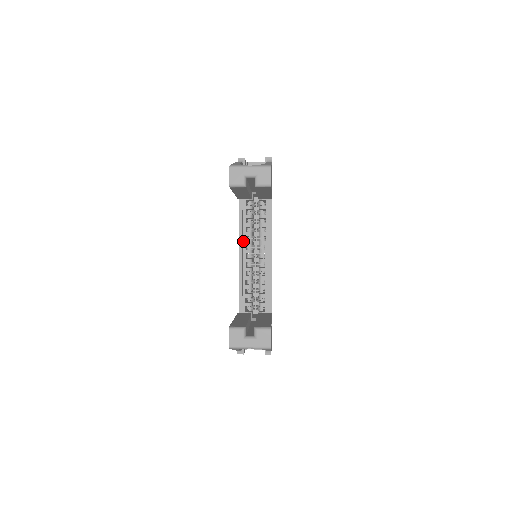
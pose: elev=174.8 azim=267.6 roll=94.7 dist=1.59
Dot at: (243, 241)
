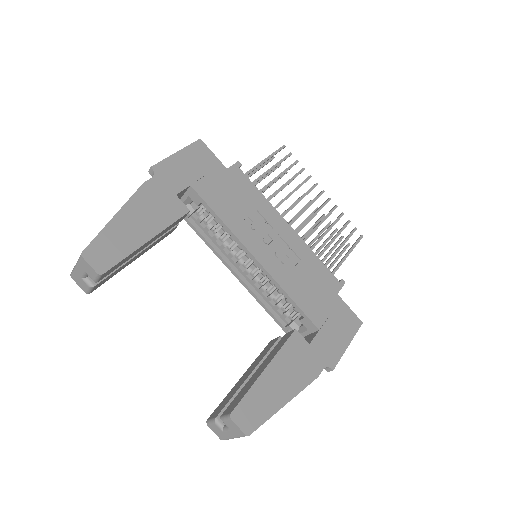
Dot at: (226, 256)
